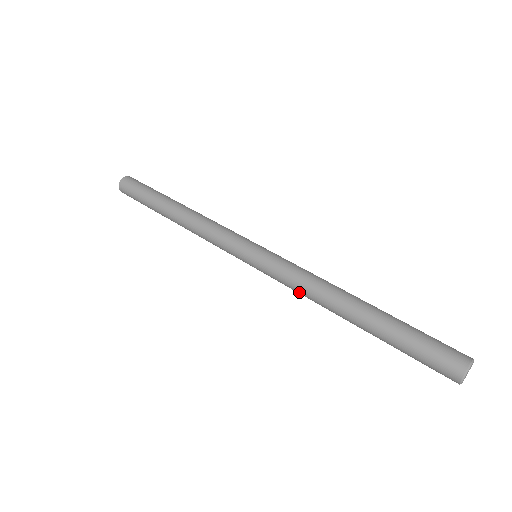
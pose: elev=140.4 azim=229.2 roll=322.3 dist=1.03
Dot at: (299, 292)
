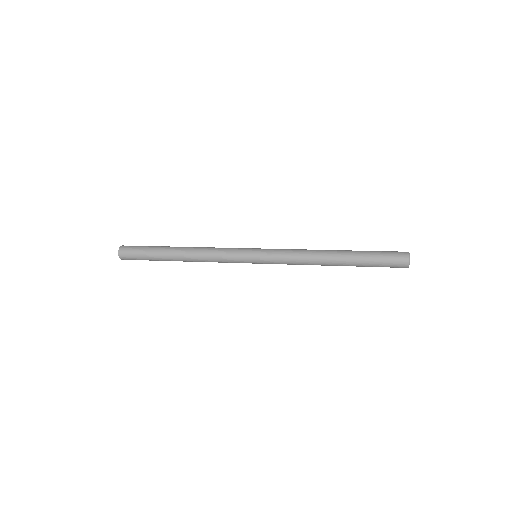
Dot at: (297, 262)
